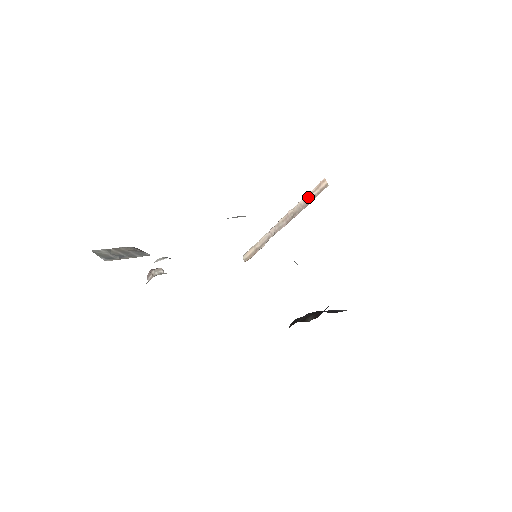
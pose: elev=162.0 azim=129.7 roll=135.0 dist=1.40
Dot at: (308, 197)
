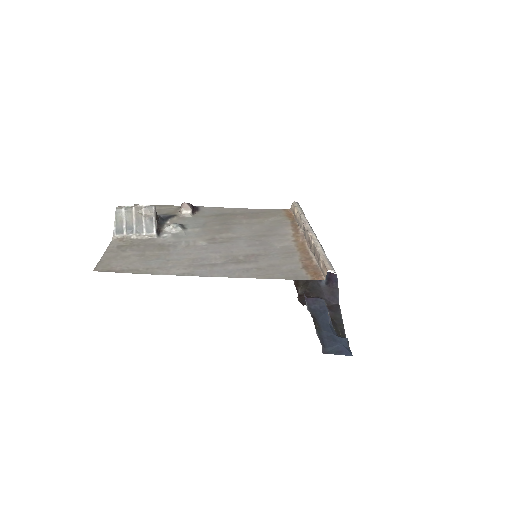
Dot at: (319, 257)
